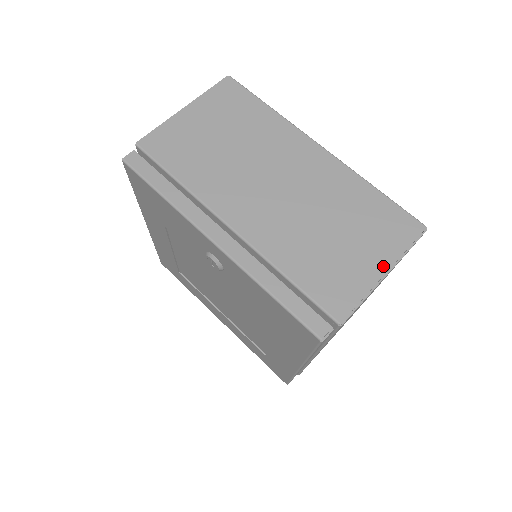
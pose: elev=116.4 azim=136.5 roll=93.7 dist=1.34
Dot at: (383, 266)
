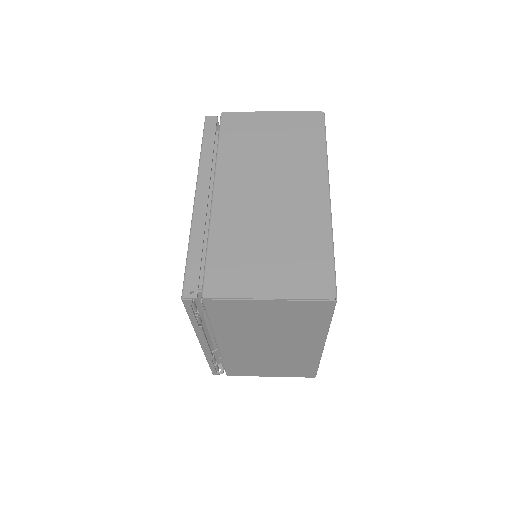
Dot at: occluded
